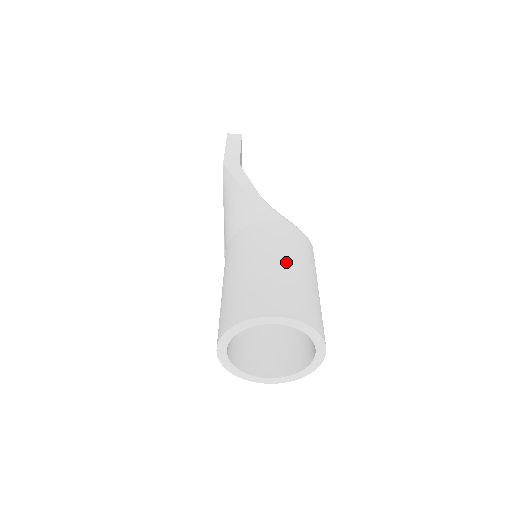
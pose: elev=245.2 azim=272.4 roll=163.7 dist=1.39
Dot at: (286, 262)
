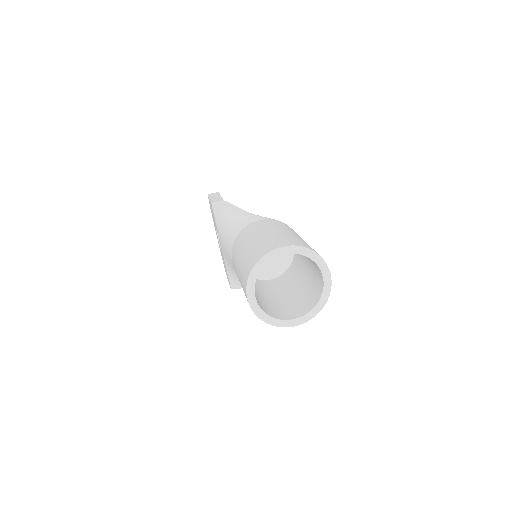
Dot at: (279, 230)
